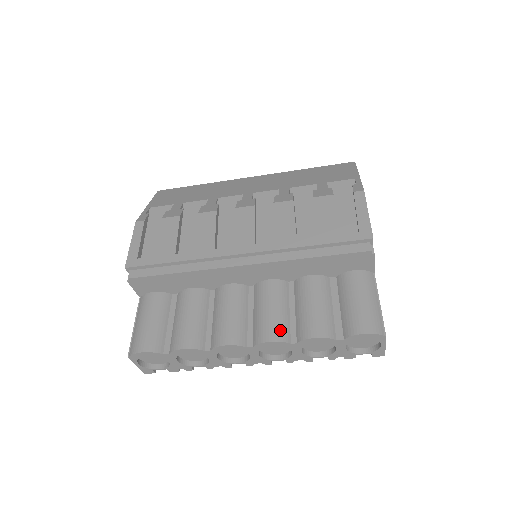
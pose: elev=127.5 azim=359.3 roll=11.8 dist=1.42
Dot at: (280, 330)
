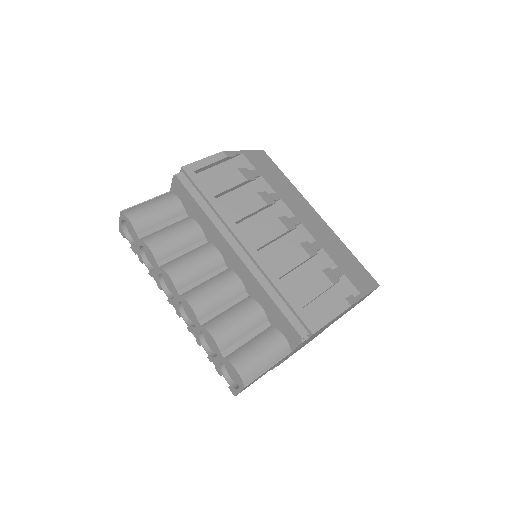
Dot at: (203, 307)
